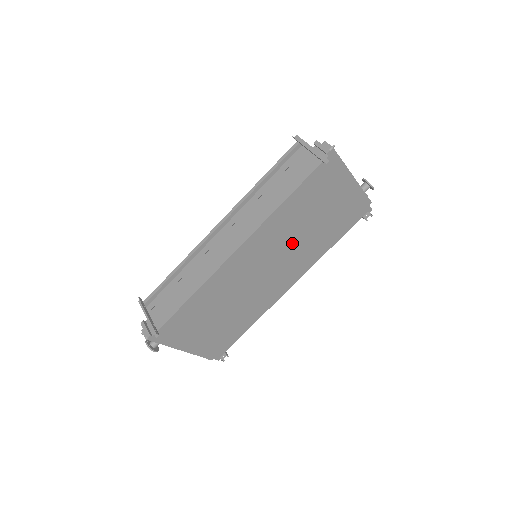
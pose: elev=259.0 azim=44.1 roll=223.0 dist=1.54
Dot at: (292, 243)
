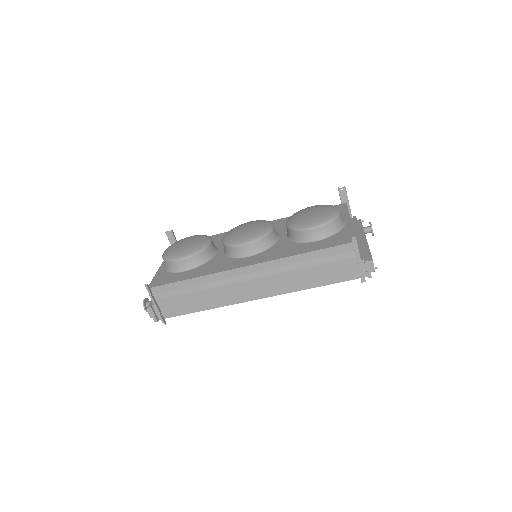
Dot at: occluded
